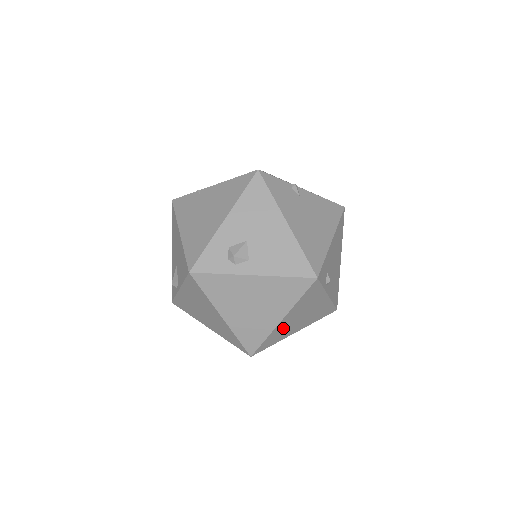
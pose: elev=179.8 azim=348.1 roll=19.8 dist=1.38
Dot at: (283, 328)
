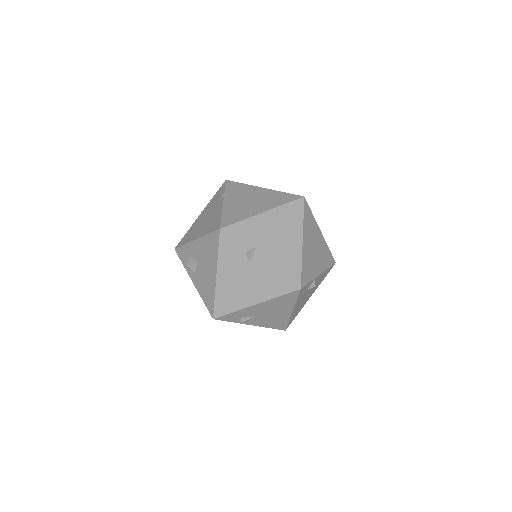
Dot at: occluded
